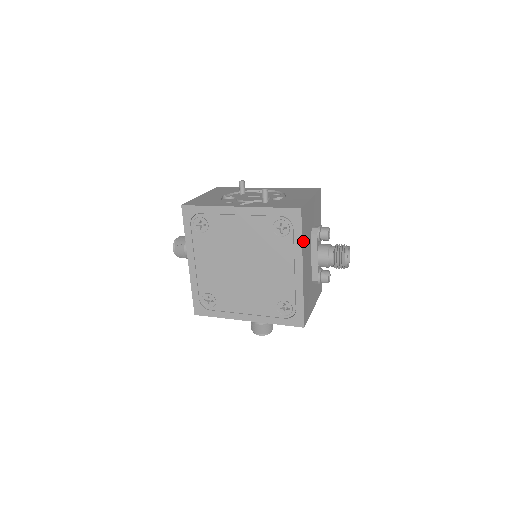
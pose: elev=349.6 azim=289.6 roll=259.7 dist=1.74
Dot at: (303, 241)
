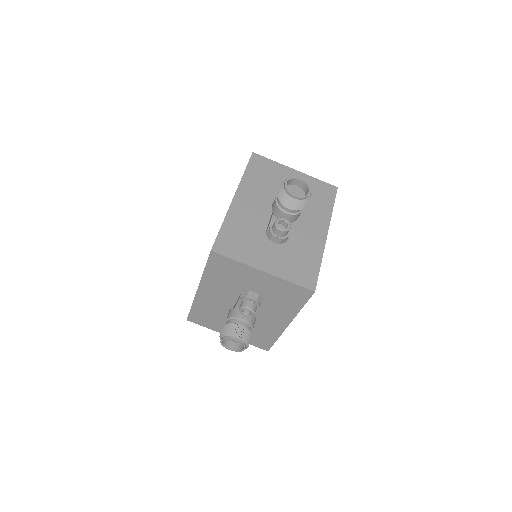
Dot at: (248, 178)
